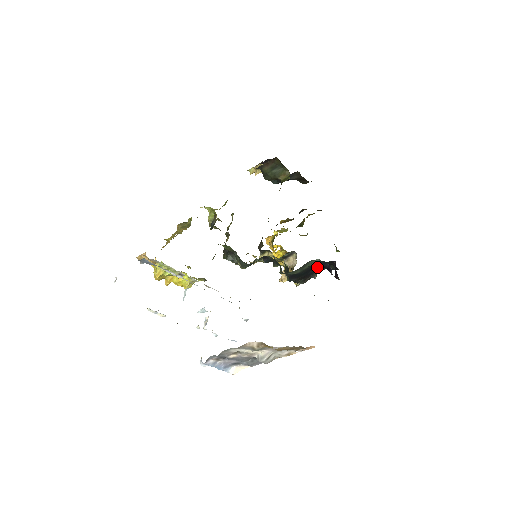
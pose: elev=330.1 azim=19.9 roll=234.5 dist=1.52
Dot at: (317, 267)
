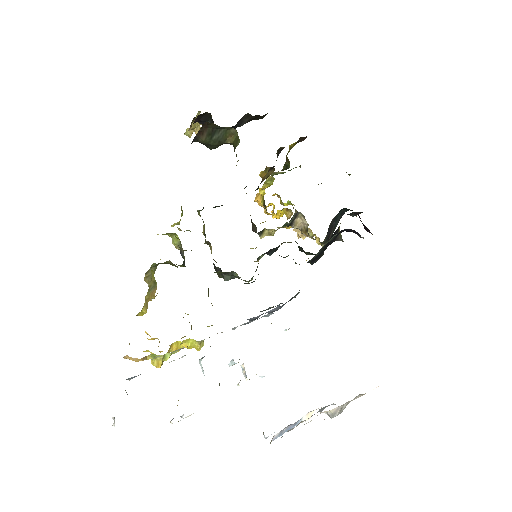
Dot at: (337, 229)
